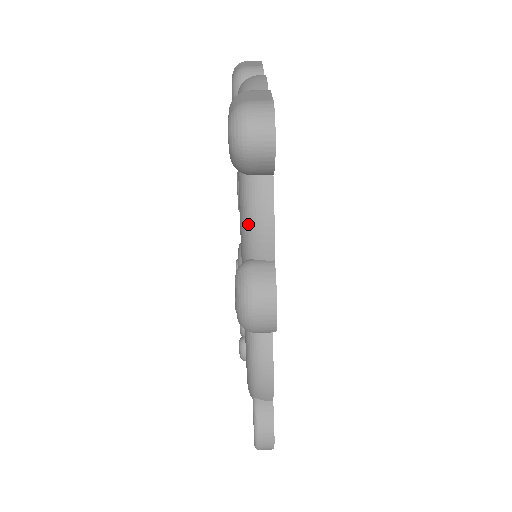
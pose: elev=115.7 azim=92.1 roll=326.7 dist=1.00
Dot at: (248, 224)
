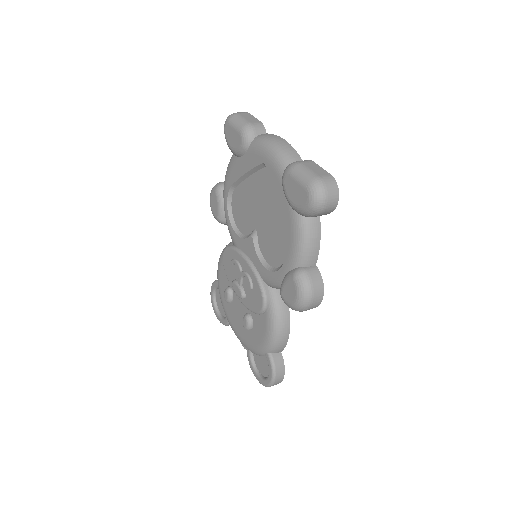
Dot at: (304, 246)
